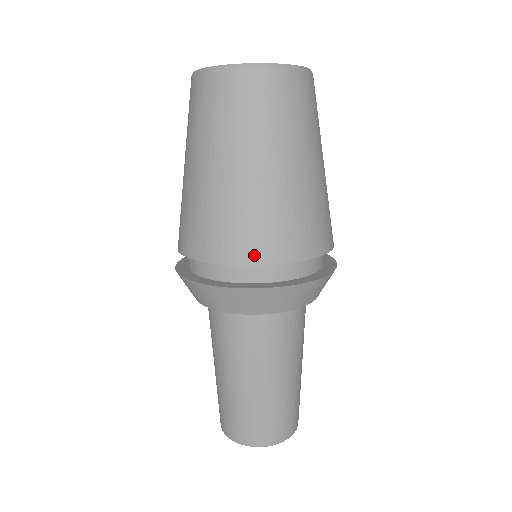
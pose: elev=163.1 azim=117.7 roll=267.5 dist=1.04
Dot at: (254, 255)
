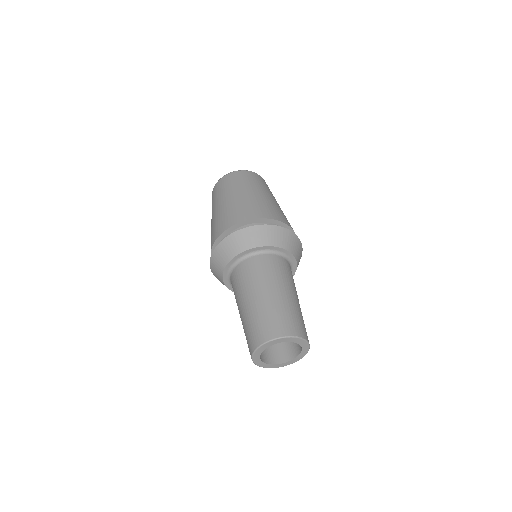
Dot at: (237, 220)
